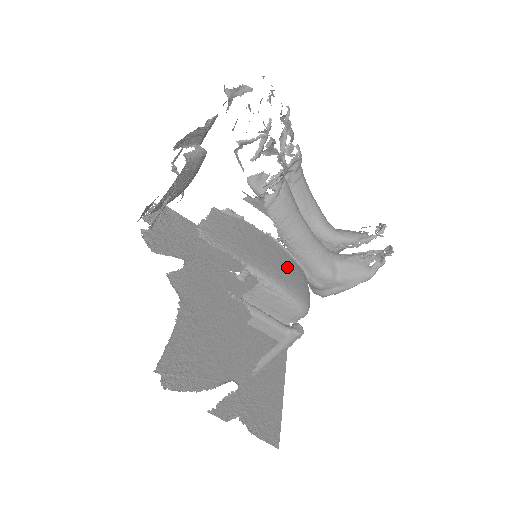
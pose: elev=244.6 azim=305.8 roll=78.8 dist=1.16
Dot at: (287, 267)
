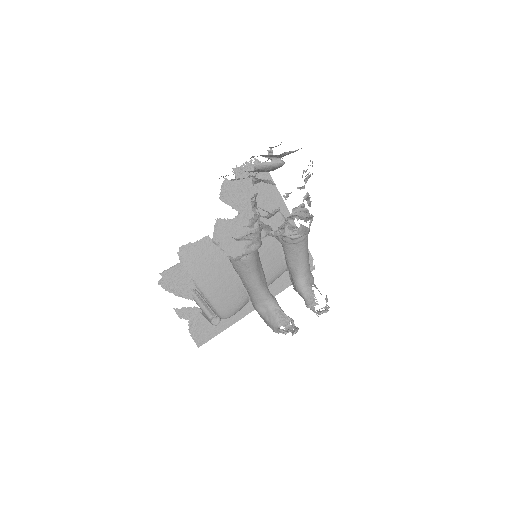
Dot at: (229, 292)
